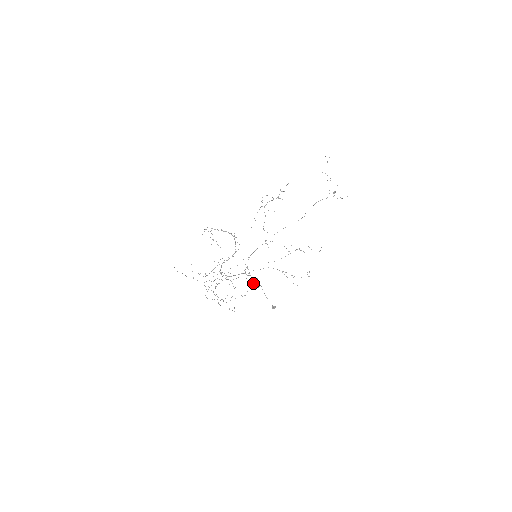
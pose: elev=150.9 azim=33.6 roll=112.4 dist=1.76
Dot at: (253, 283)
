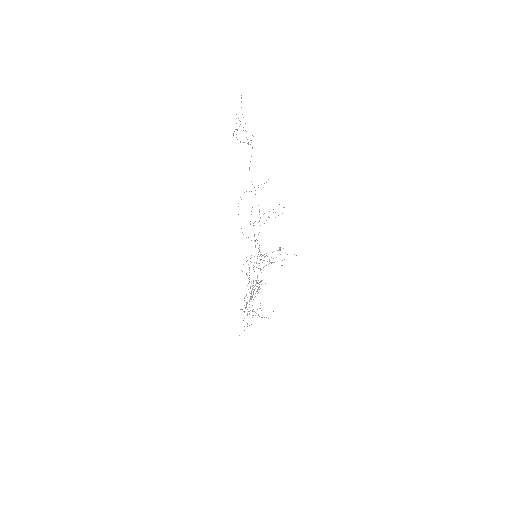
Dot at: occluded
